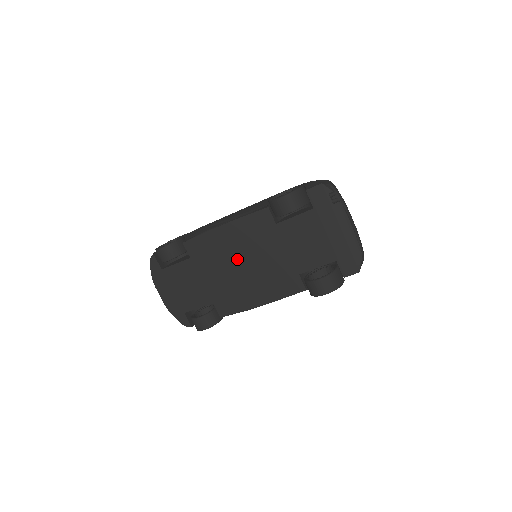
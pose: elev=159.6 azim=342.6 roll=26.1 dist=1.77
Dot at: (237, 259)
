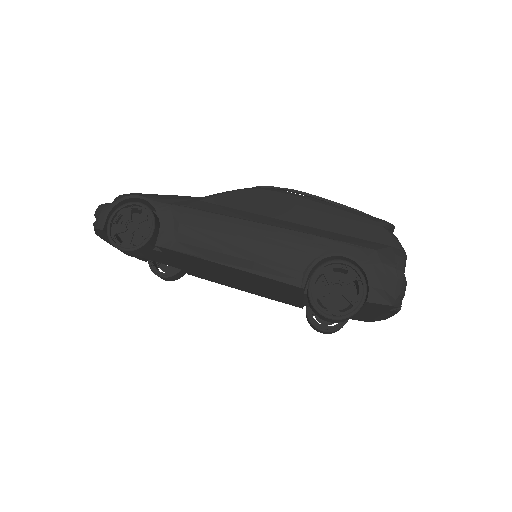
Dot at: (232, 277)
